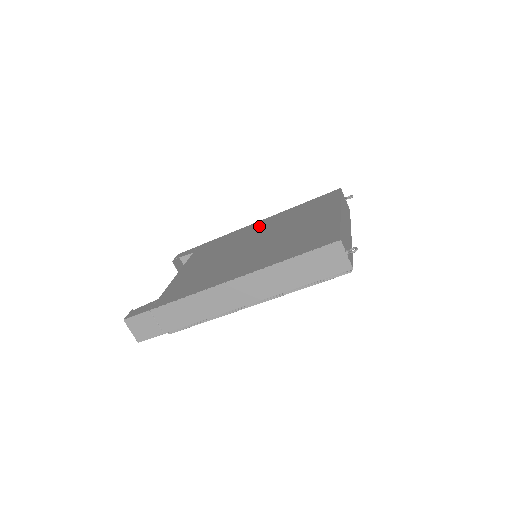
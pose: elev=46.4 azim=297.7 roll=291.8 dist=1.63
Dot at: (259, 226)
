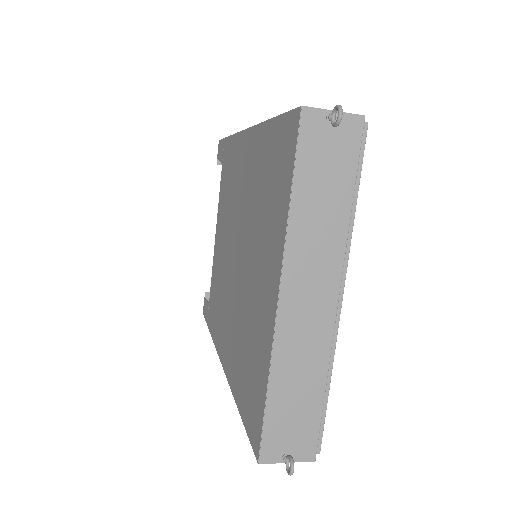
Dot at: (243, 167)
